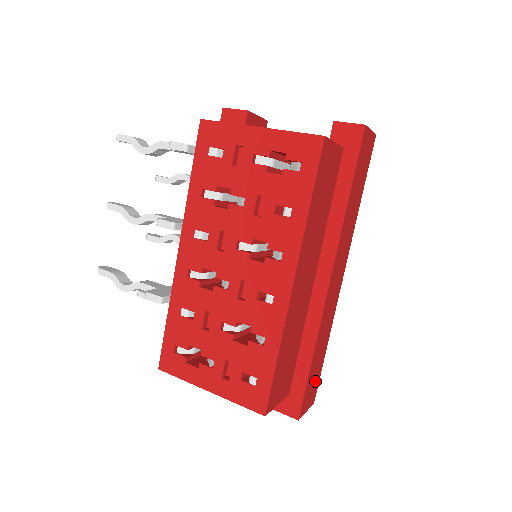
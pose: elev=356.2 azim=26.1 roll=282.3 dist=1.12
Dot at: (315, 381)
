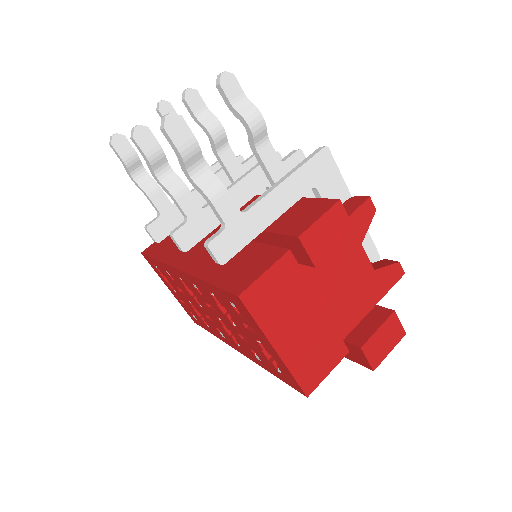
Dot at: occluded
